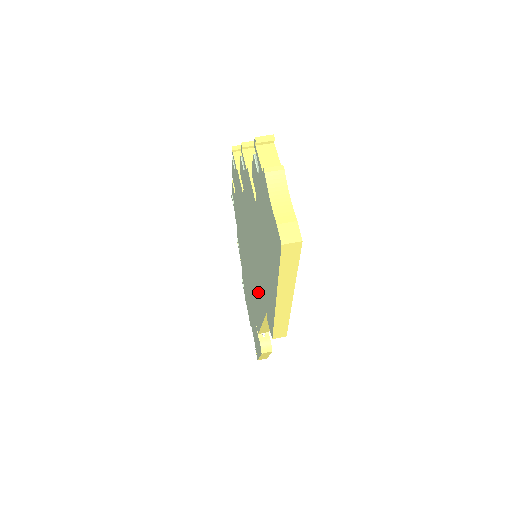
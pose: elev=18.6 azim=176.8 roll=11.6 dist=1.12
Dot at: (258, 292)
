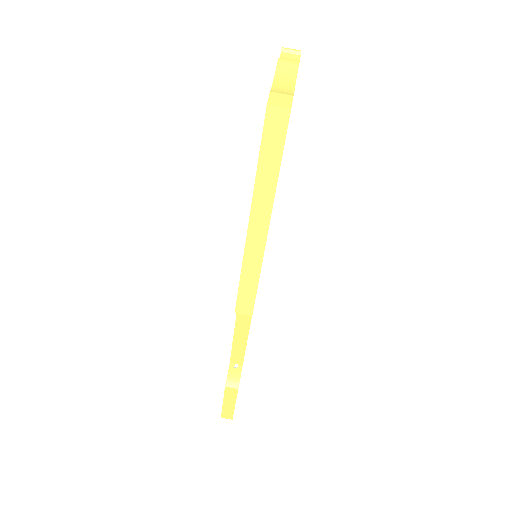
Dot at: occluded
